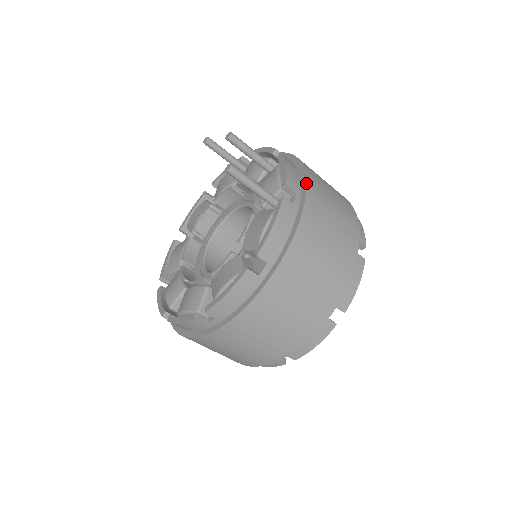
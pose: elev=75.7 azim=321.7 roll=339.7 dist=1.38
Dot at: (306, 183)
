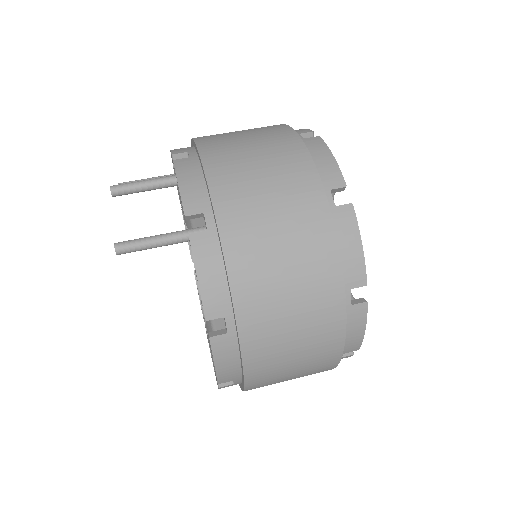
Dot at: (208, 190)
